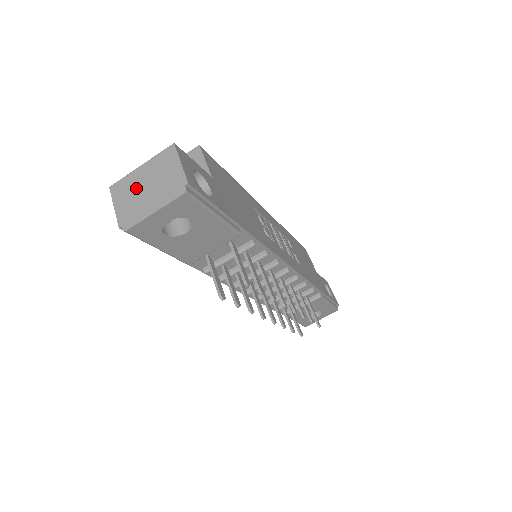
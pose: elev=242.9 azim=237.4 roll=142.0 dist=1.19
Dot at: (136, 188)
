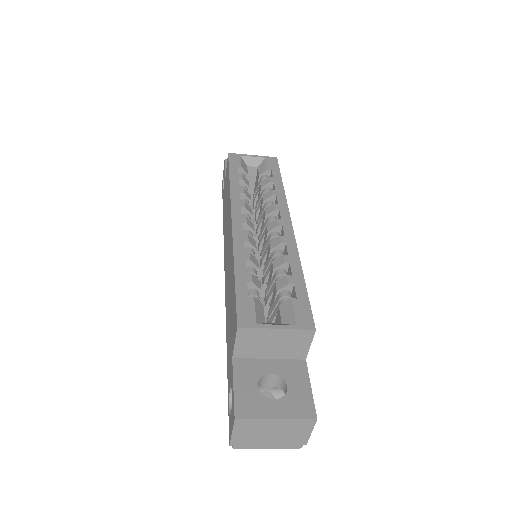
Dot at: (262, 431)
